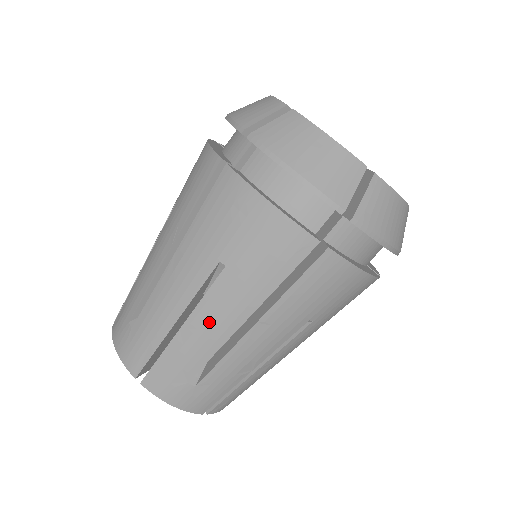
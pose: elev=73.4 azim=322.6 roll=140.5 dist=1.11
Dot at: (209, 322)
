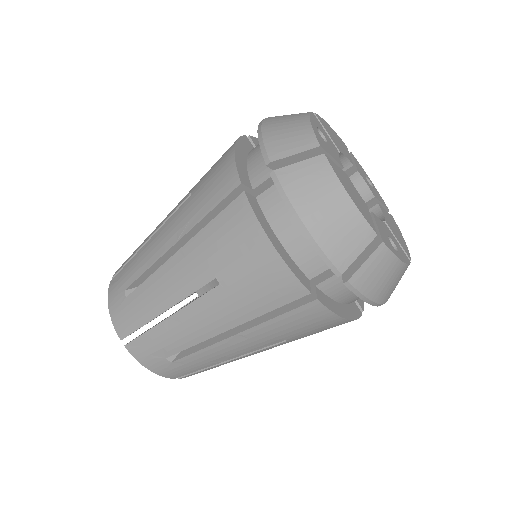
Dot at: (194, 322)
